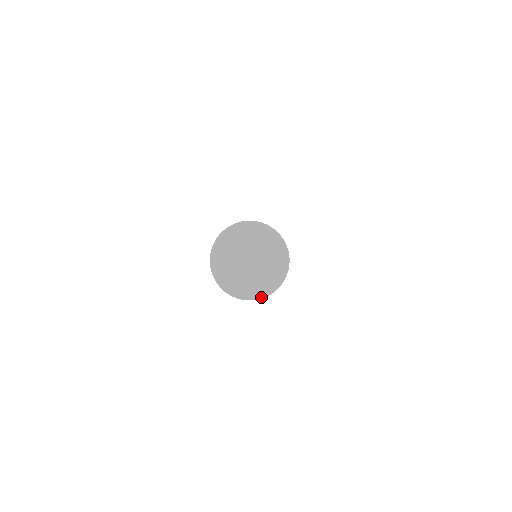
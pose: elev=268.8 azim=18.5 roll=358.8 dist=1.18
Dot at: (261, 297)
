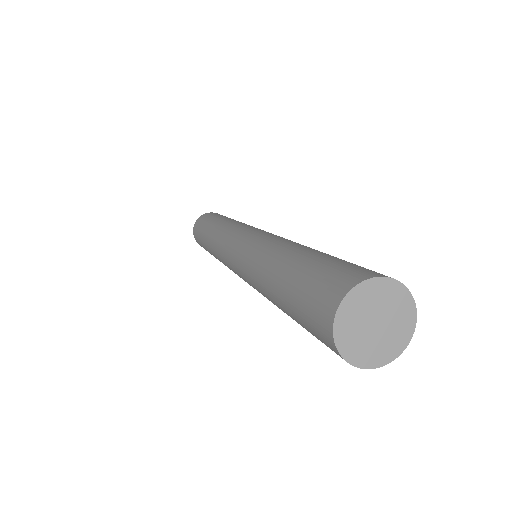
Dot at: (355, 364)
